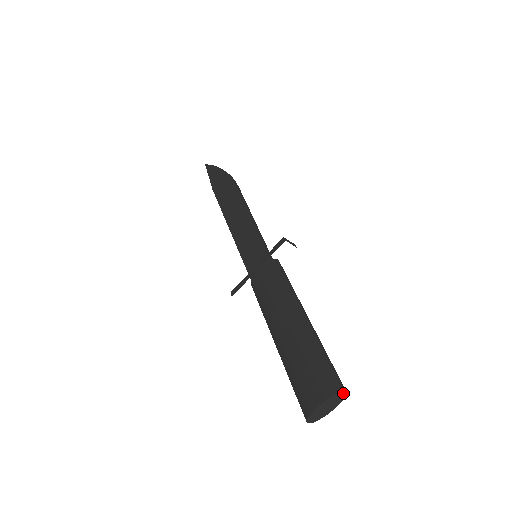
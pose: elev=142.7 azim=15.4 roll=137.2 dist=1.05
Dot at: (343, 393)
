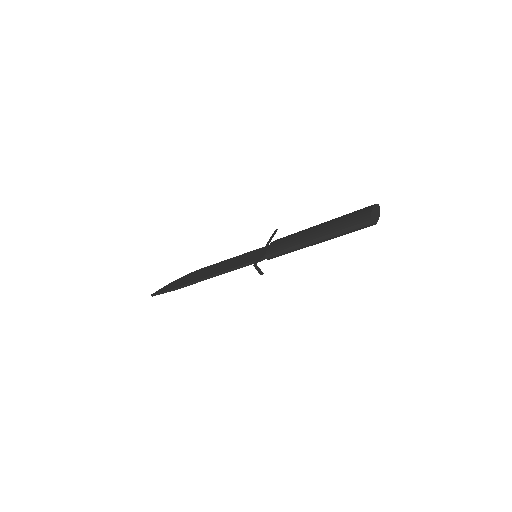
Dot at: (378, 206)
